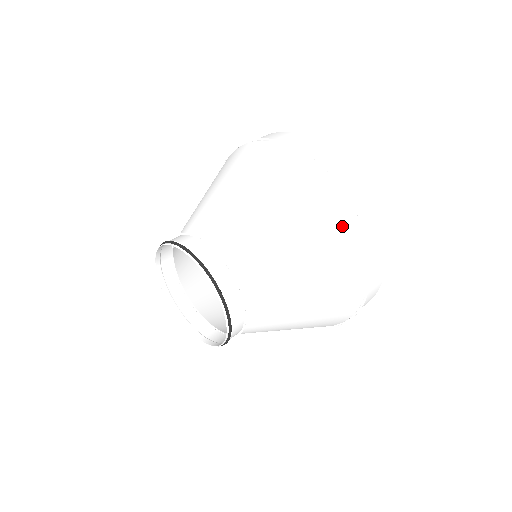
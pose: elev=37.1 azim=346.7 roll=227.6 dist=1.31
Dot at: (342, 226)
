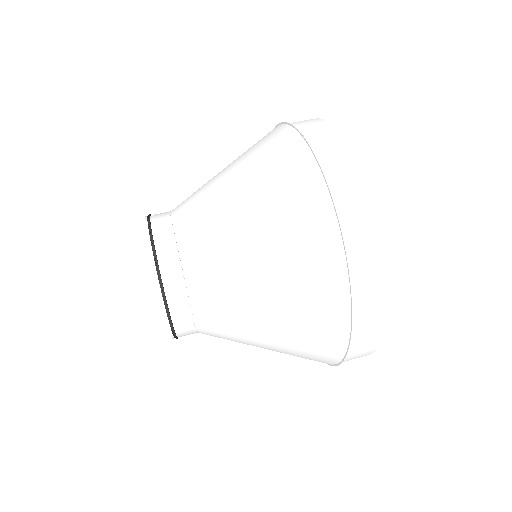
Dot at: (305, 190)
